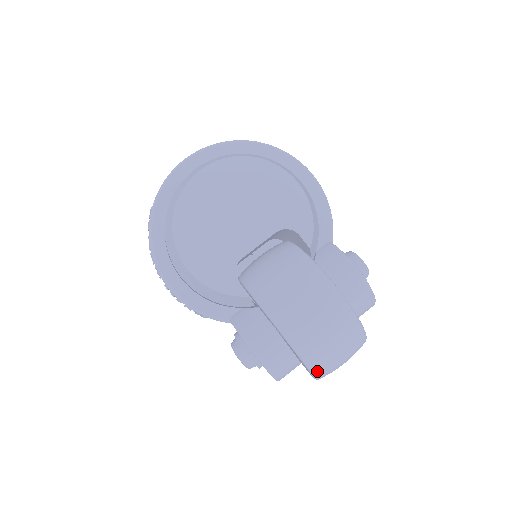
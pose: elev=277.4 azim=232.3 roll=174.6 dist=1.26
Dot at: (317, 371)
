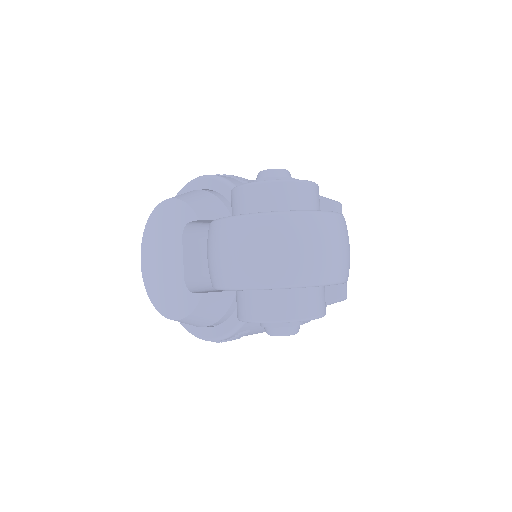
Dot at: (284, 282)
